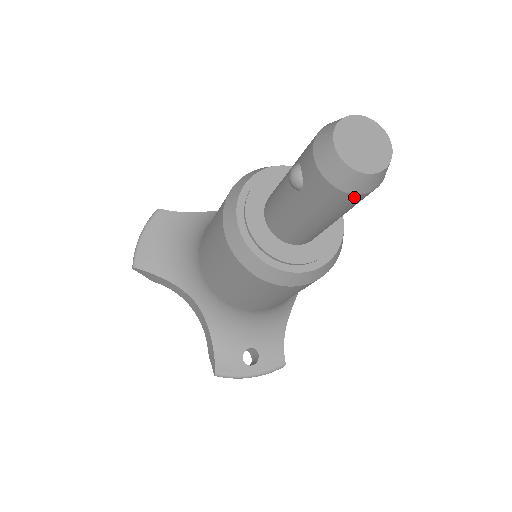
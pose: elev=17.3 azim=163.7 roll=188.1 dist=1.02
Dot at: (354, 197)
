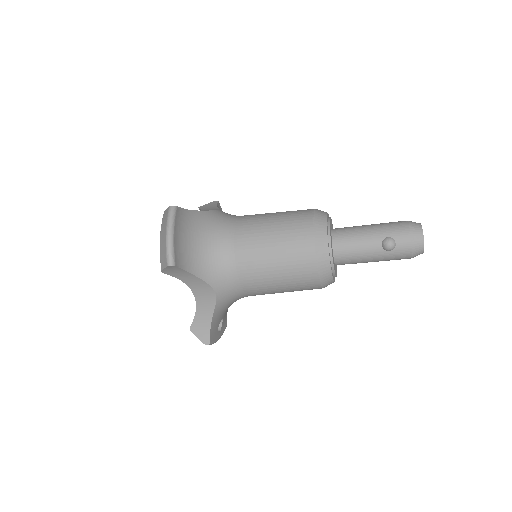
Dot at: (407, 258)
